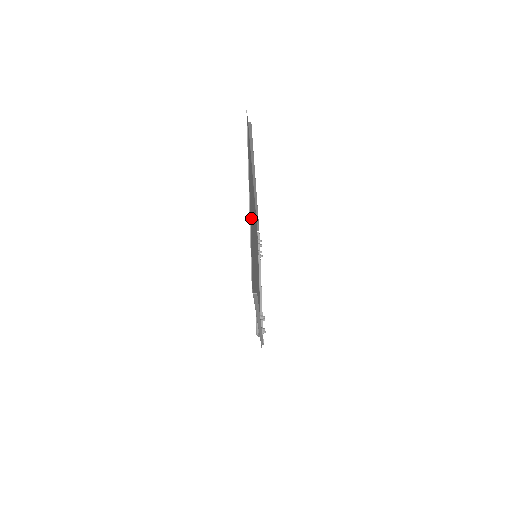
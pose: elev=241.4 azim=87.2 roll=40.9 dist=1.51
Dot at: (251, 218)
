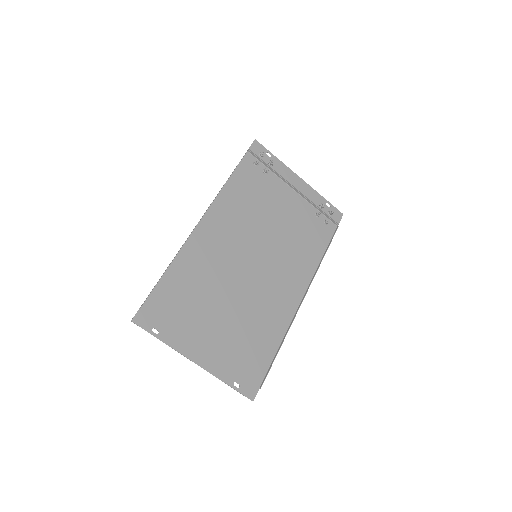
Dot at: (215, 345)
